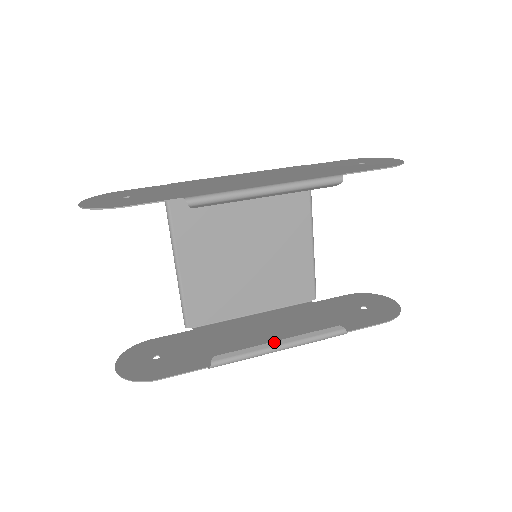
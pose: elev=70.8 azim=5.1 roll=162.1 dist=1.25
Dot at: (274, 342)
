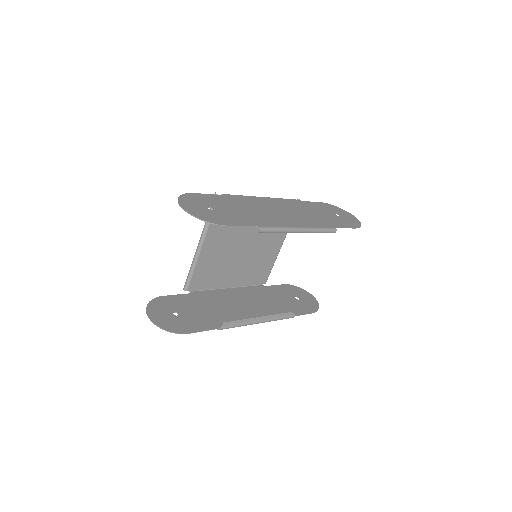
Dot at: (257, 318)
